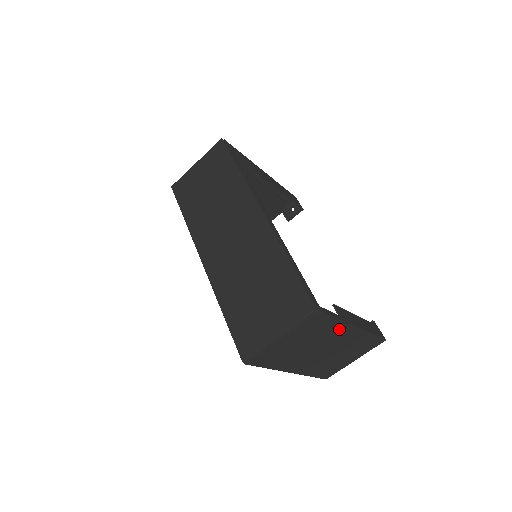
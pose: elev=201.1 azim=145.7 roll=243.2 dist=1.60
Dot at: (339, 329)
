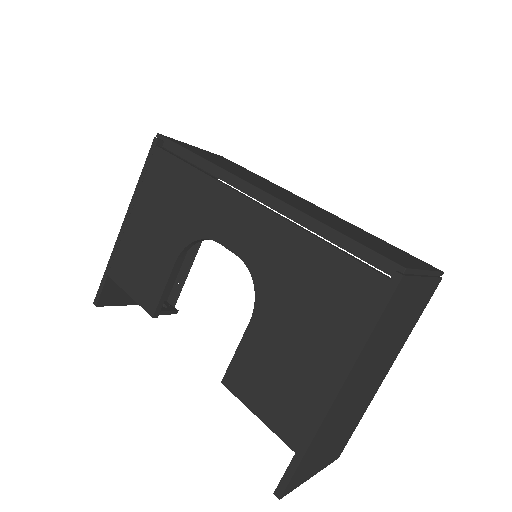
Dot at: (397, 349)
